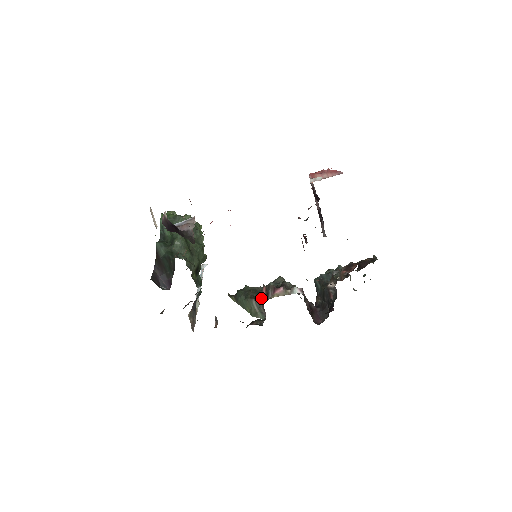
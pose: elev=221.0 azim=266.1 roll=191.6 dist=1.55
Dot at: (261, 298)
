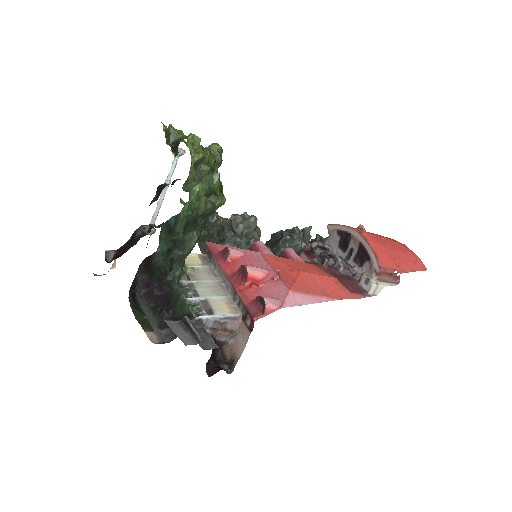
Dot at: occluded
